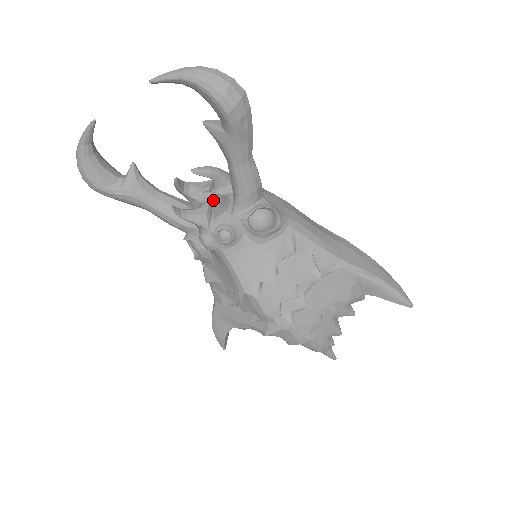
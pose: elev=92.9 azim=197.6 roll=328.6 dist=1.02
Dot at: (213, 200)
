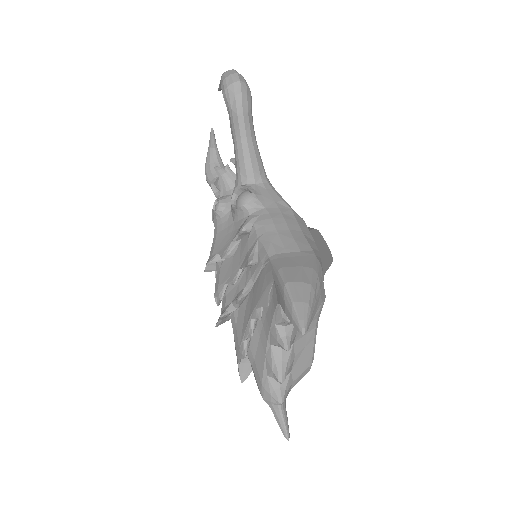
Dot at: (220, 174)
